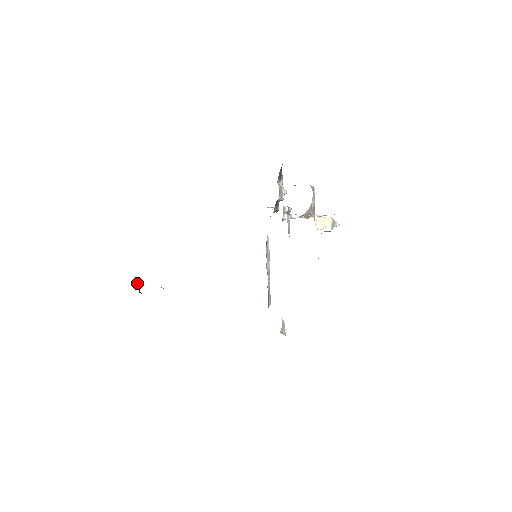
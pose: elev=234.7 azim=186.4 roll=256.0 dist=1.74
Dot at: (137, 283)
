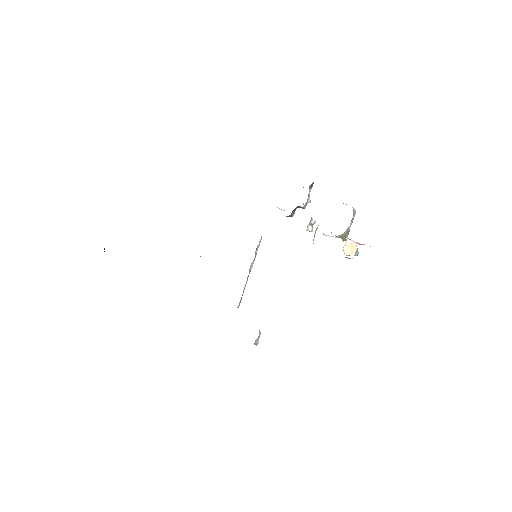
Dot at: occluded
